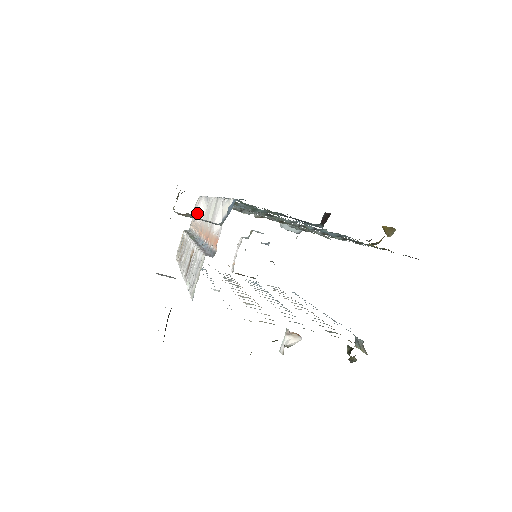
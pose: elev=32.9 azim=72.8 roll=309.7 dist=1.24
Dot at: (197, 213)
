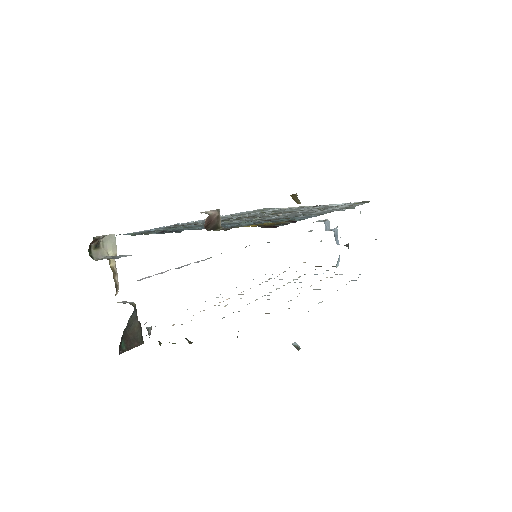
Dot at: occluded
